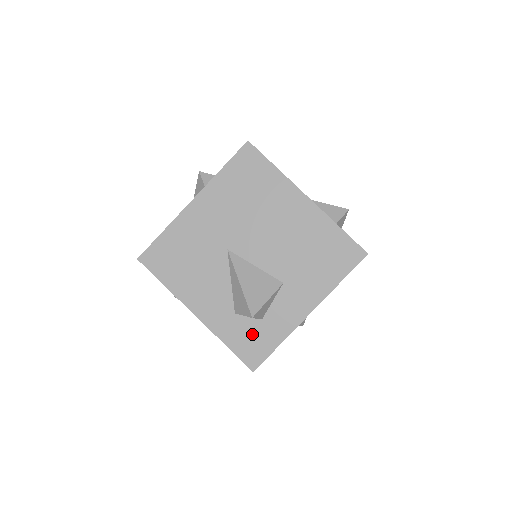
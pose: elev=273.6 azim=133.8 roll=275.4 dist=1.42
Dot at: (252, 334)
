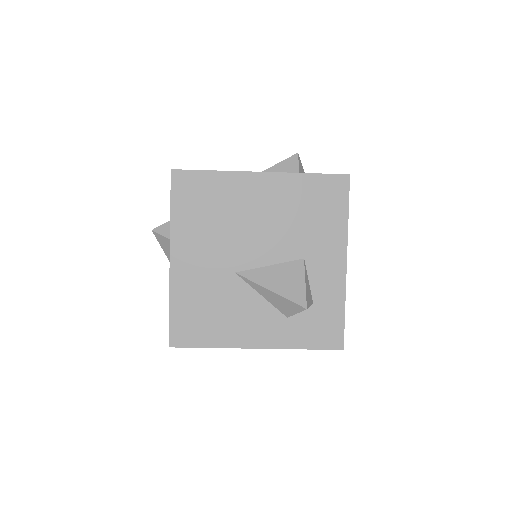
Dot at: (316, 321)
